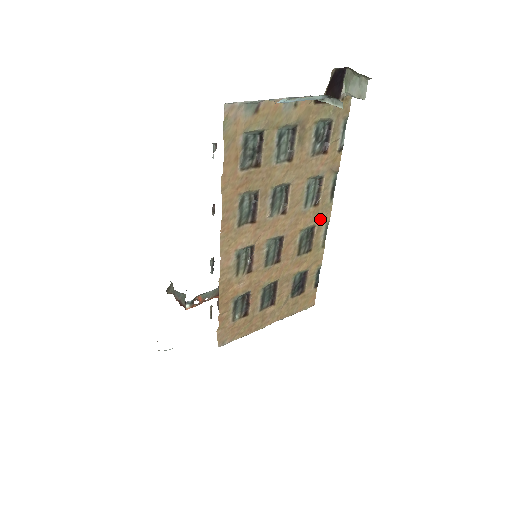
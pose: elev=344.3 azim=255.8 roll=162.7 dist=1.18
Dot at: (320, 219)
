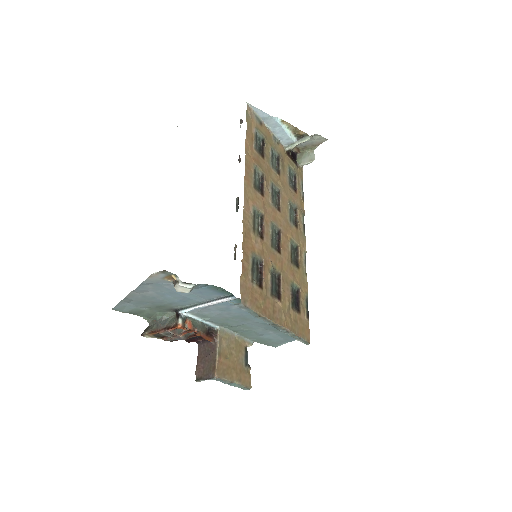
Dot at: (300, 244)
